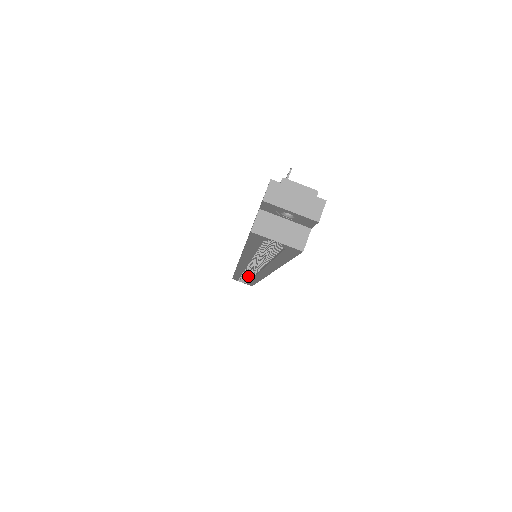
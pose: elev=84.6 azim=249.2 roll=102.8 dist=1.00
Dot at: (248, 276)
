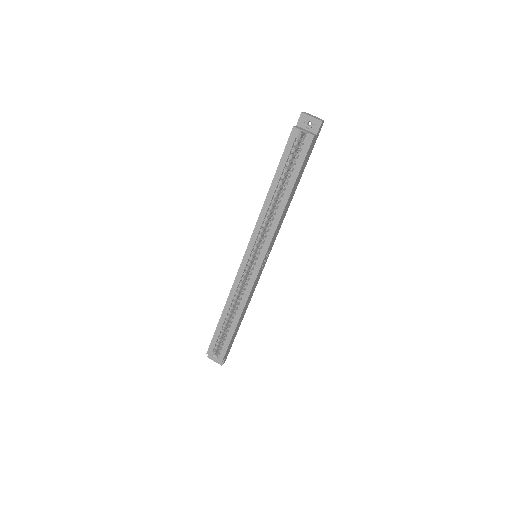
Dot at: occluded
